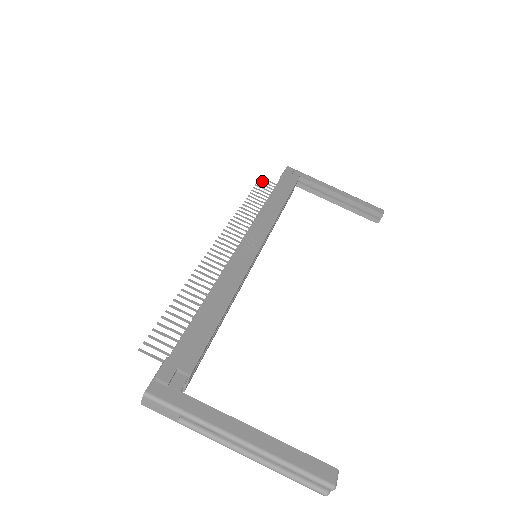
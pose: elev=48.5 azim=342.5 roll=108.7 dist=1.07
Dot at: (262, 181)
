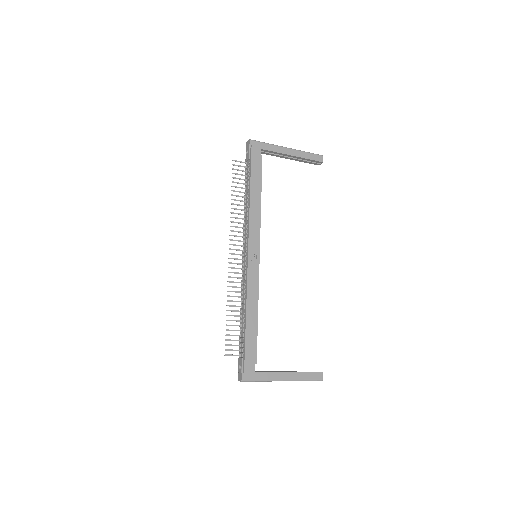
Dot at: (235, 165)
